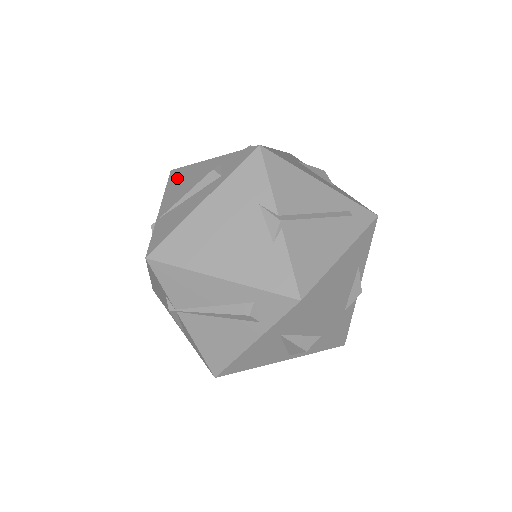
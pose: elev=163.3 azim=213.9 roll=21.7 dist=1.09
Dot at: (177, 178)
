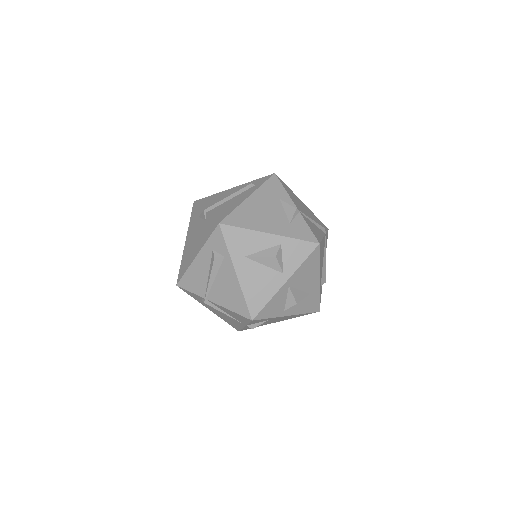
Dot at: occluded
